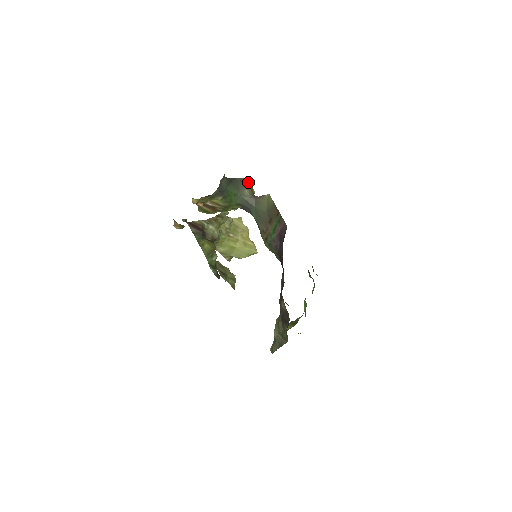
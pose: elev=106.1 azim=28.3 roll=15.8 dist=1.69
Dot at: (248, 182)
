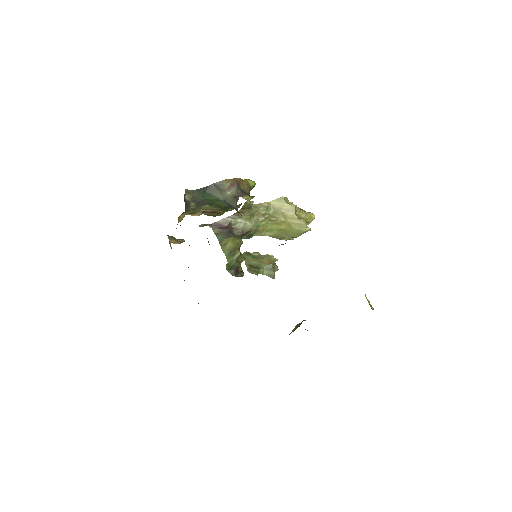
Dot at: (231, 181)
